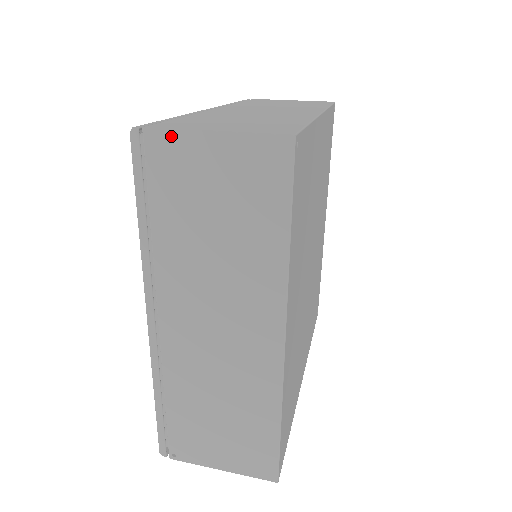
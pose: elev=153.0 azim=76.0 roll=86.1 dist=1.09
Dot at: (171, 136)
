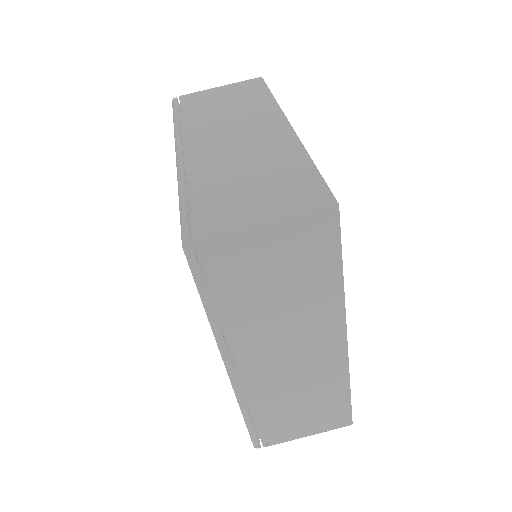
Dot at: (225, 238)
